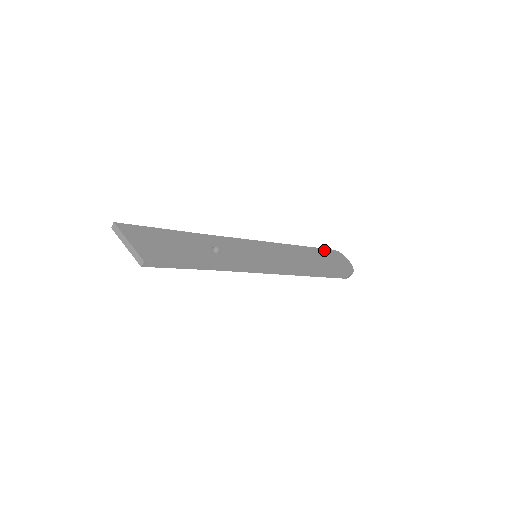
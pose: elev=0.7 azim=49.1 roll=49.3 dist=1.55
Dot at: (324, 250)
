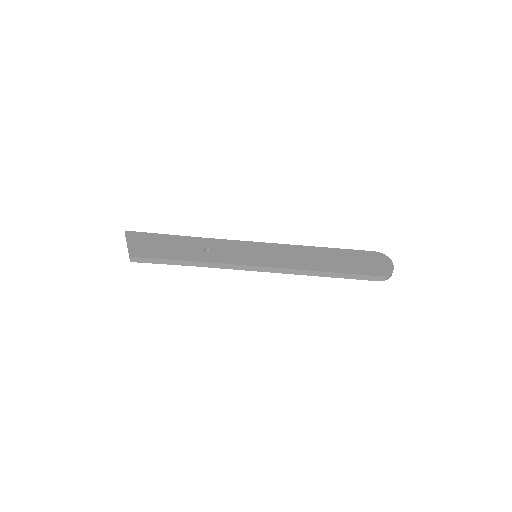
Dot at: (358, 251)
